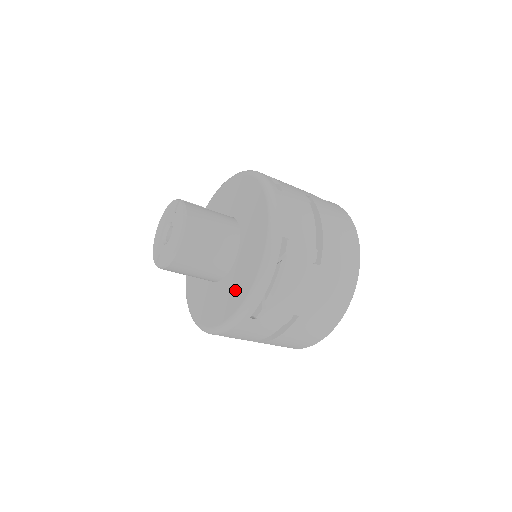
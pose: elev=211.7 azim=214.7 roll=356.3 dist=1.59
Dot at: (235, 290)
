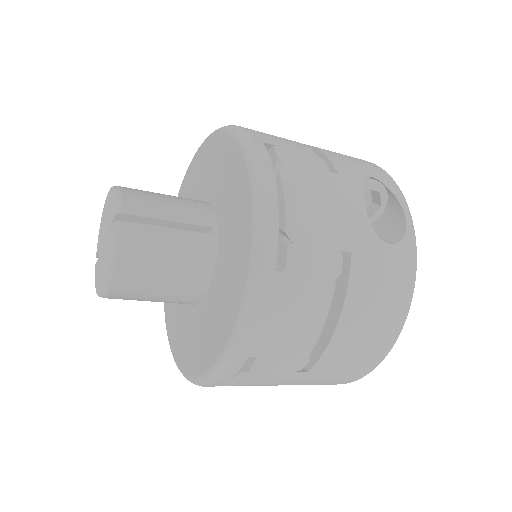
Dot at: (187, 343)
